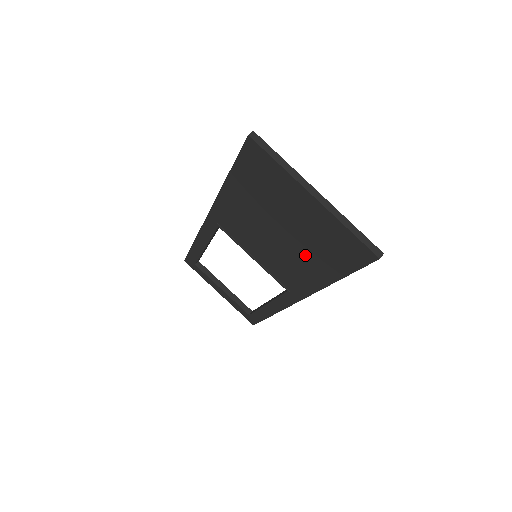
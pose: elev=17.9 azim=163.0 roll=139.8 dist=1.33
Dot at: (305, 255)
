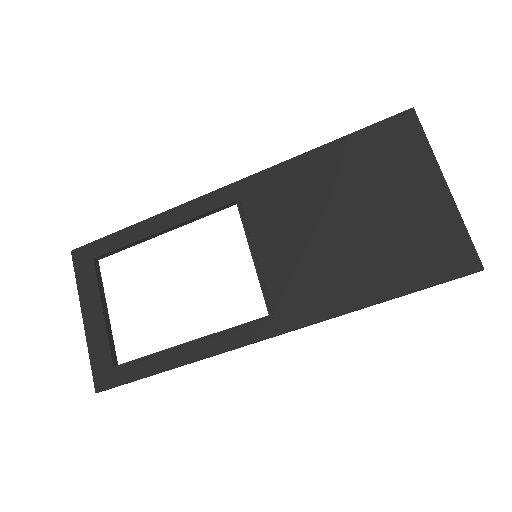
Dot at: (363, 257)
